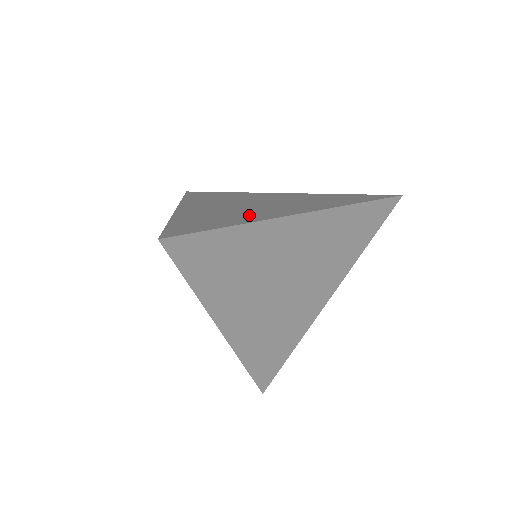
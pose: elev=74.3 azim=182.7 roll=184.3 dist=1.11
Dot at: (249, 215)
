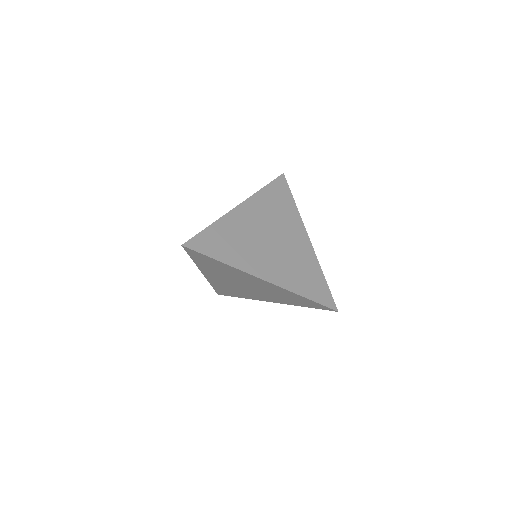
Dot at: (245, 256)
